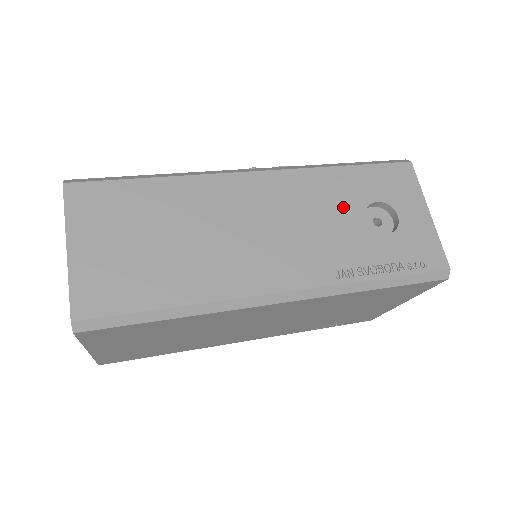
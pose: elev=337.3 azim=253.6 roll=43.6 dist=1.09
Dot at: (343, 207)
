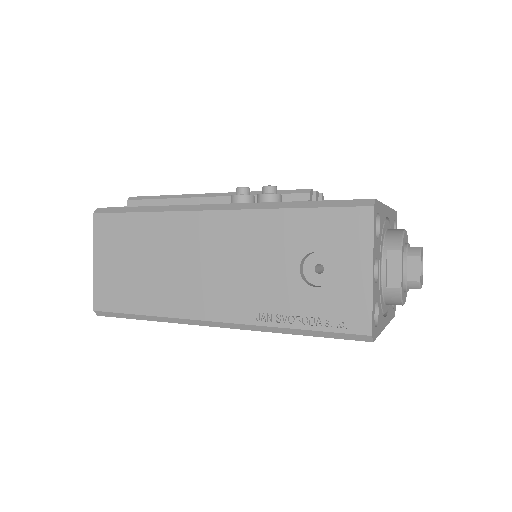
Dot at: (281, 253)
